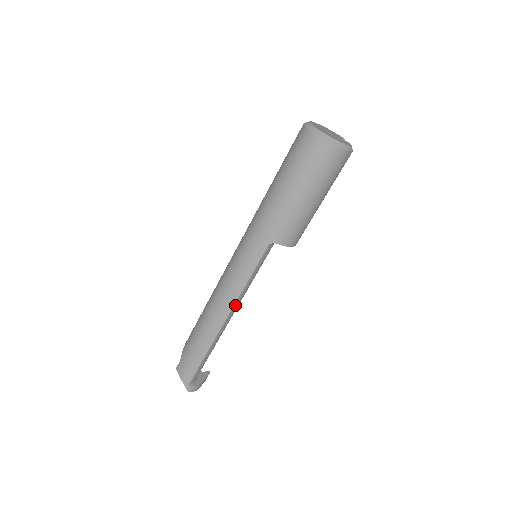
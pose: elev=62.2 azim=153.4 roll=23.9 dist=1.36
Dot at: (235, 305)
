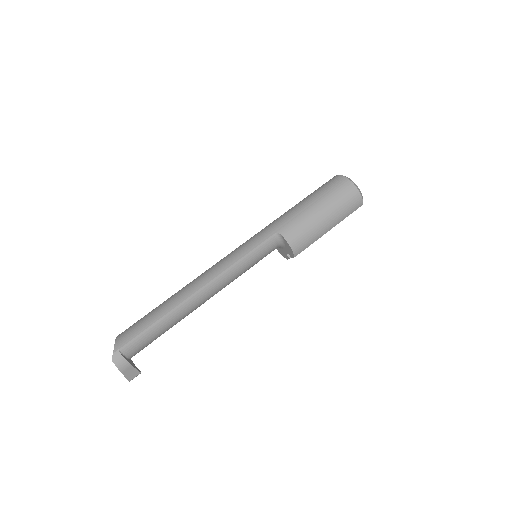
Dot at: (218, 278)
